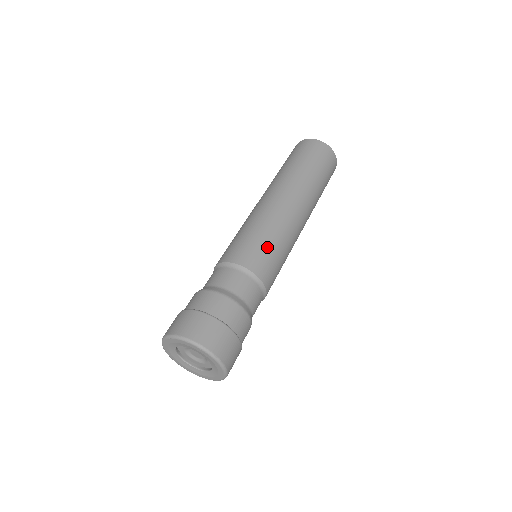
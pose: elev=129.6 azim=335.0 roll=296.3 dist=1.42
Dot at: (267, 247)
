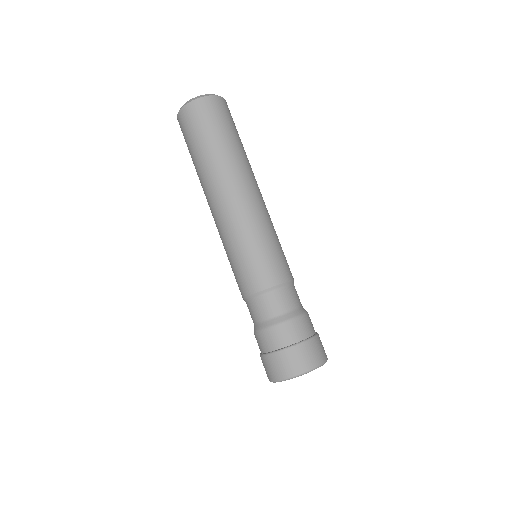
Dot at: (266, 254)
